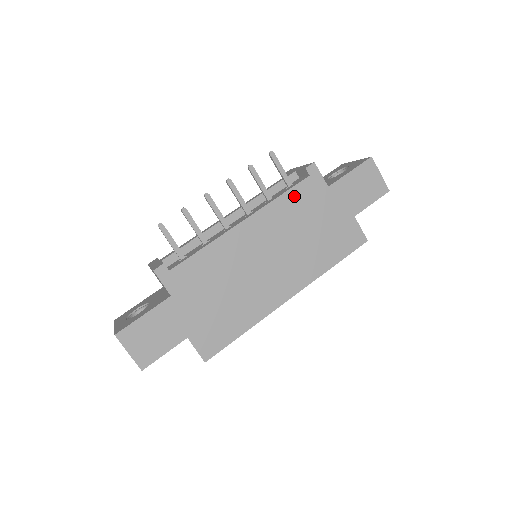
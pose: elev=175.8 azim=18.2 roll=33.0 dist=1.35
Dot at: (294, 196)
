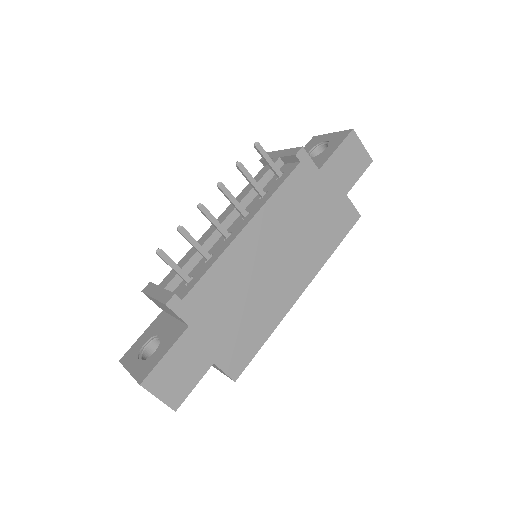
Dot at: (289, 187)
